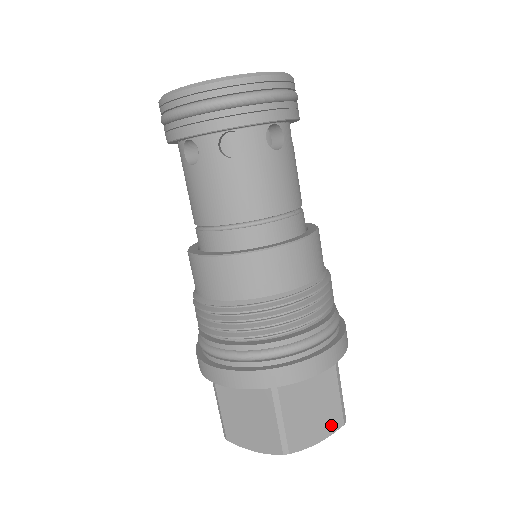
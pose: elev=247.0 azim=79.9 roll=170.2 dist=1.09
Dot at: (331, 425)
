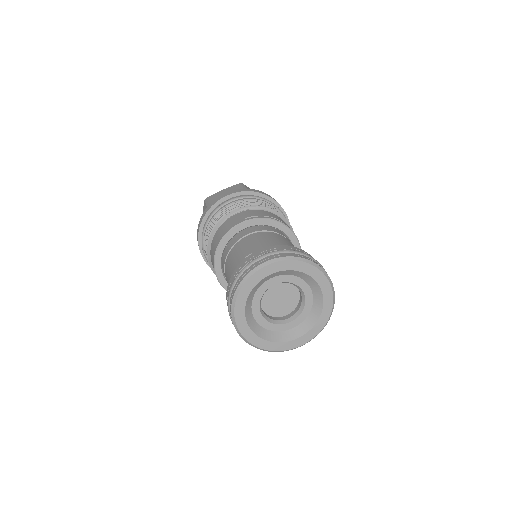
Dot at: occluded
